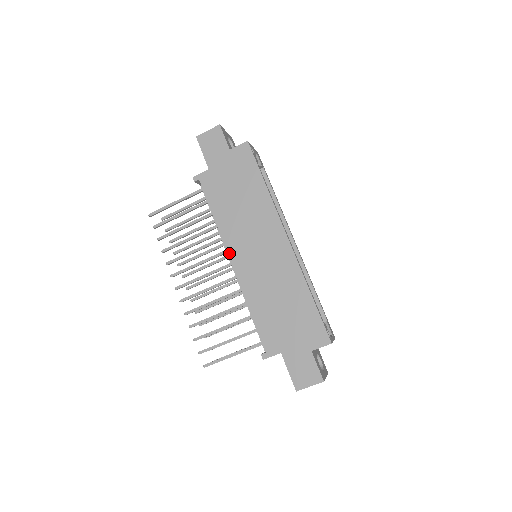
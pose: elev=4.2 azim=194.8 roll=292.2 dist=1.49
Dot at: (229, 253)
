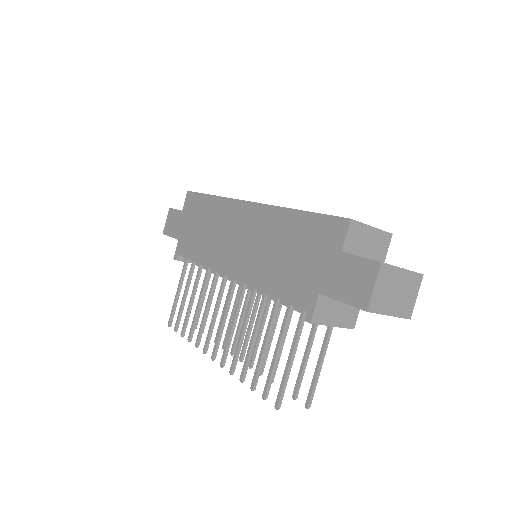
Dot at: (222, 272)
